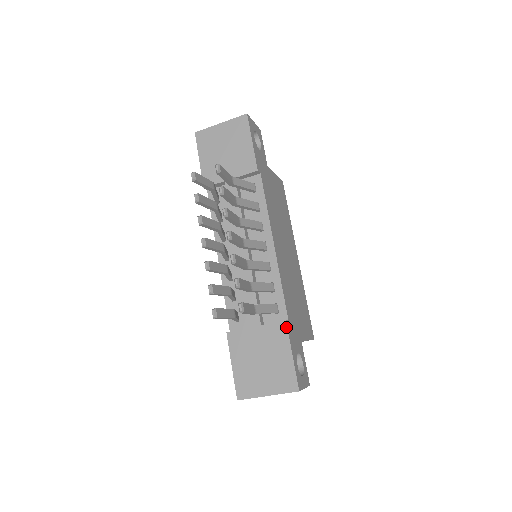
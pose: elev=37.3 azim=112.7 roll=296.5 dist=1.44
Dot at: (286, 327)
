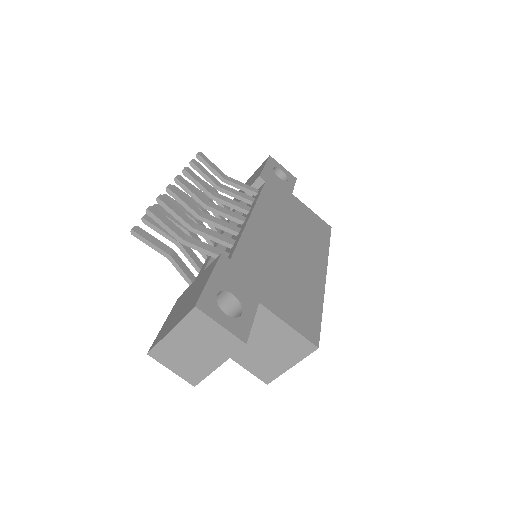
Dot at: (218, 258)
